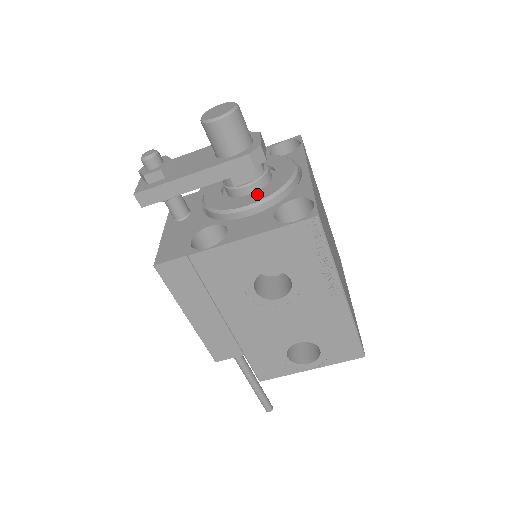
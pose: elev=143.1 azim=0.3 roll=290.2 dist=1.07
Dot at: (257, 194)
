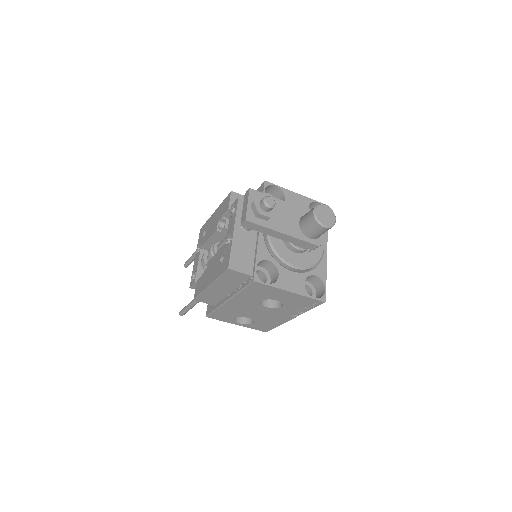
Dot at: (302, 259)
